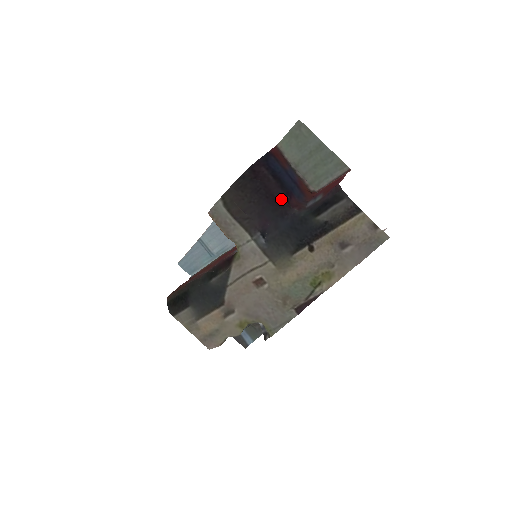
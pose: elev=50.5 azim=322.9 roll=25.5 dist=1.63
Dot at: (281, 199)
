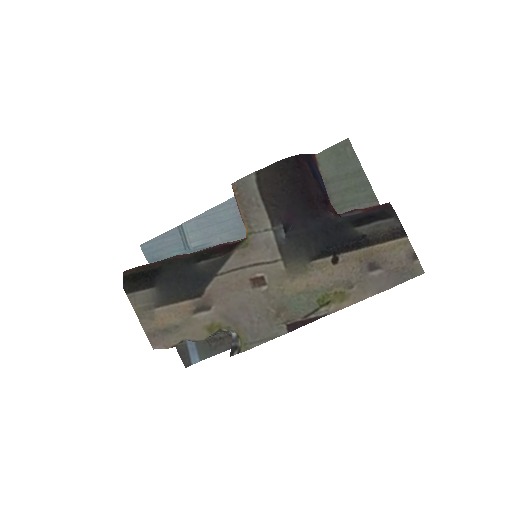
Dot at: (317, 199)
